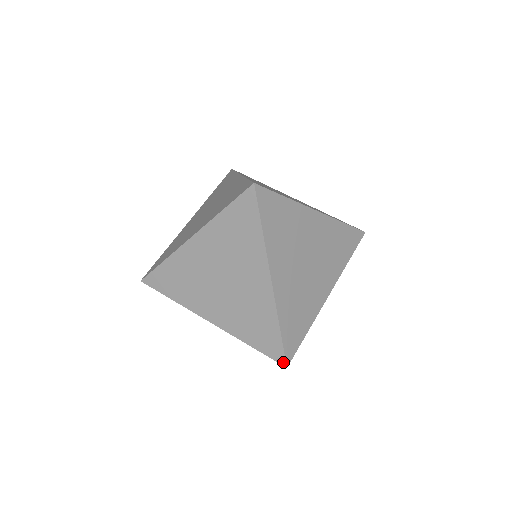
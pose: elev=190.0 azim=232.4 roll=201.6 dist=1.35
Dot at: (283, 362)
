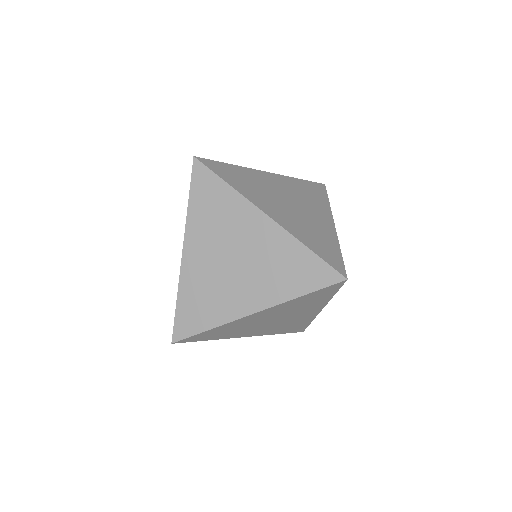
Dot at: (172, 337)
